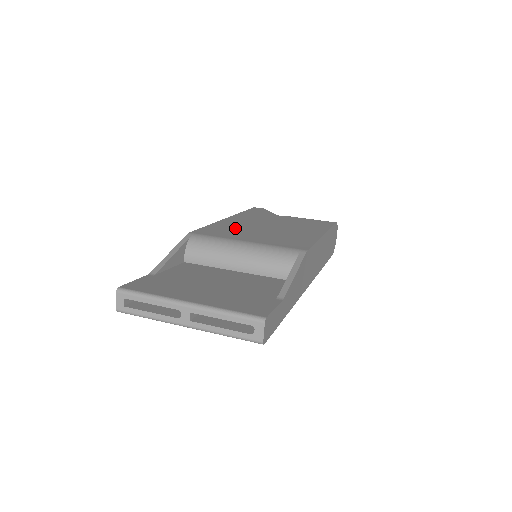
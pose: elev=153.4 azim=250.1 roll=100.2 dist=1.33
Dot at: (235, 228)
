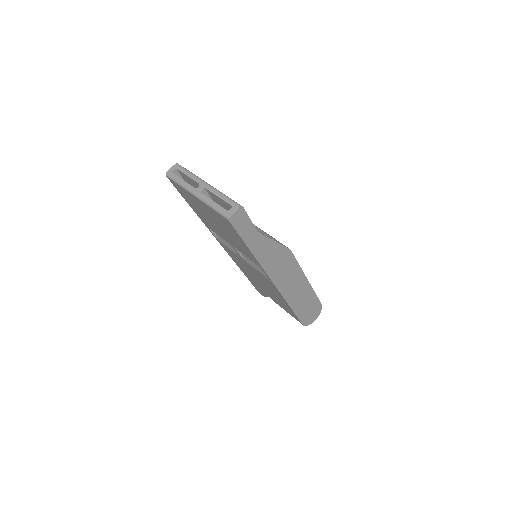
Dot at: occluded
